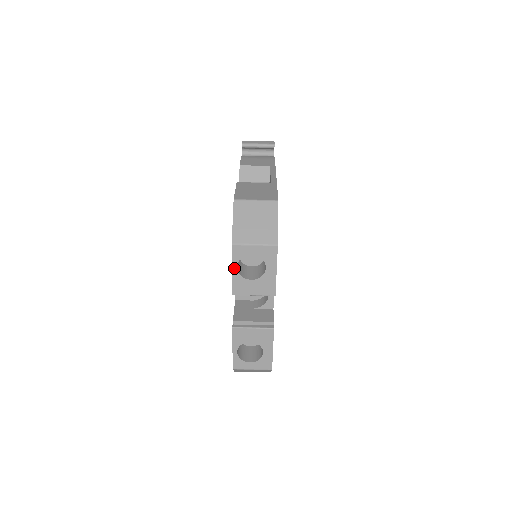
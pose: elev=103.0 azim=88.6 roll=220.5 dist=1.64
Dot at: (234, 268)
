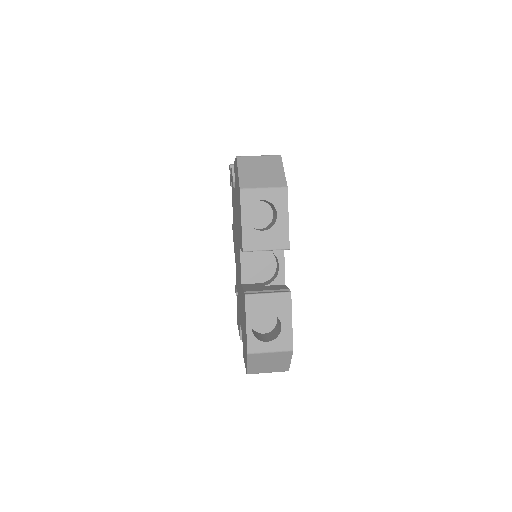
Dot at: (243, 218)
